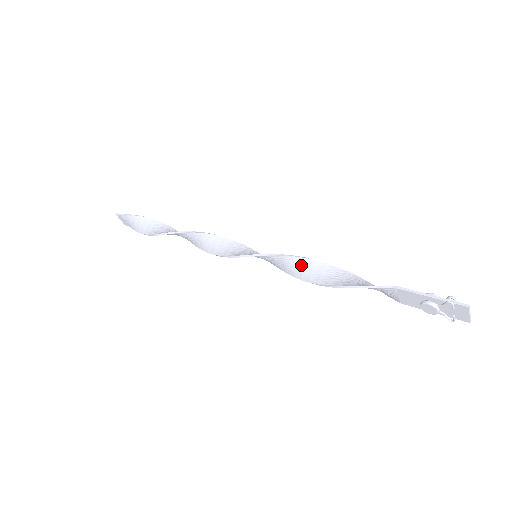
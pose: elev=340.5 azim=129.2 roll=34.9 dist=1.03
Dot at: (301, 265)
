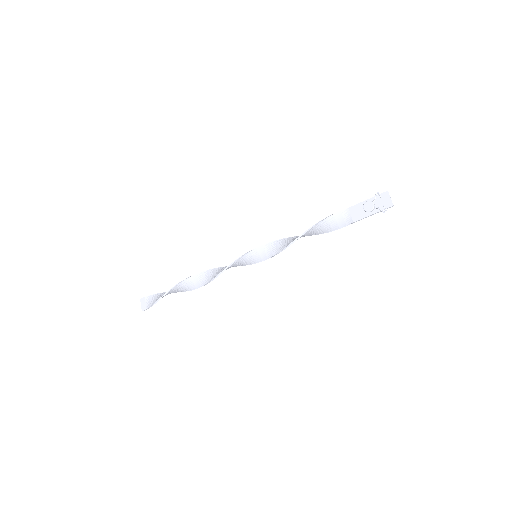
Dot at: (288, 240)
